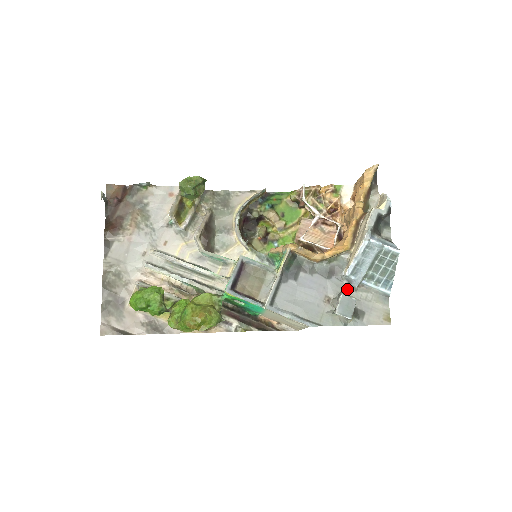
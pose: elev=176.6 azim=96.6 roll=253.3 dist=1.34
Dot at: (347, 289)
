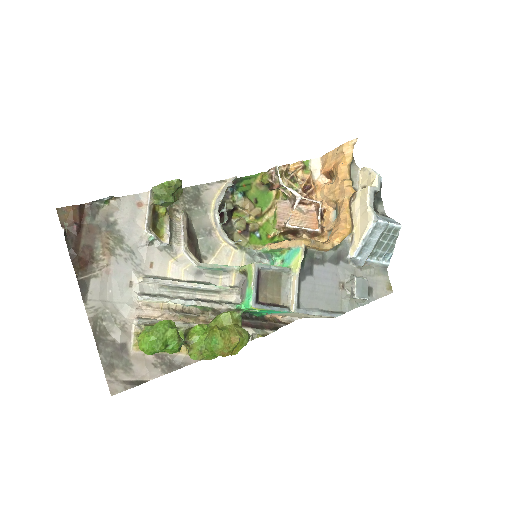
Dot at: (355, 270)
